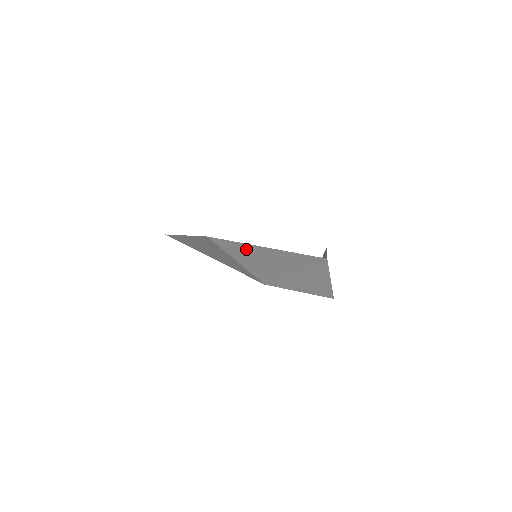
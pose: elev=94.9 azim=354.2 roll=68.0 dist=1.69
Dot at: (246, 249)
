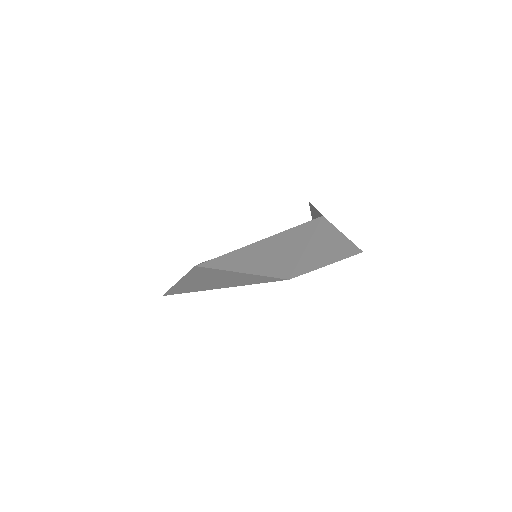
Dot at: (241, 255)
